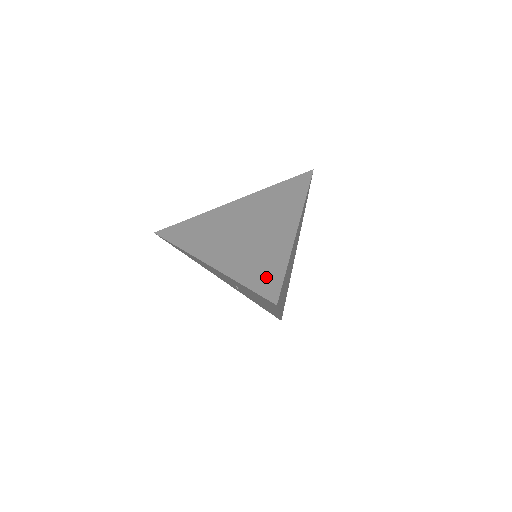
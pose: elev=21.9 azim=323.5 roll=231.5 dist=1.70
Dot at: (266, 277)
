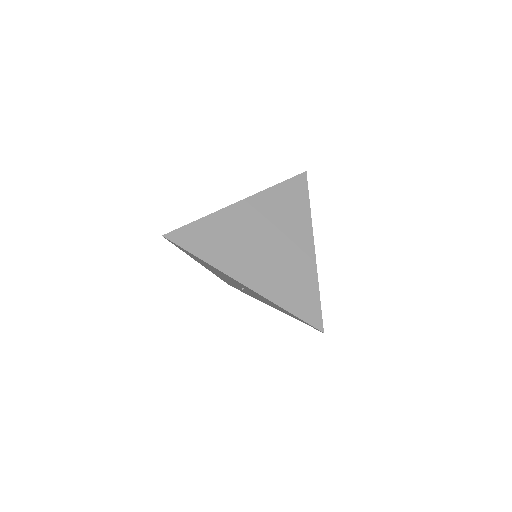
Dot at: (306, 303)
